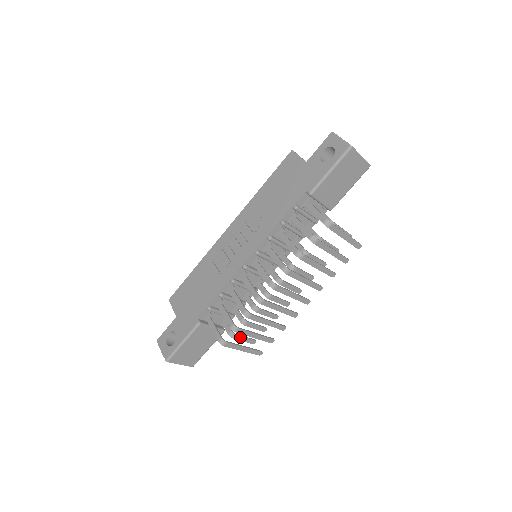
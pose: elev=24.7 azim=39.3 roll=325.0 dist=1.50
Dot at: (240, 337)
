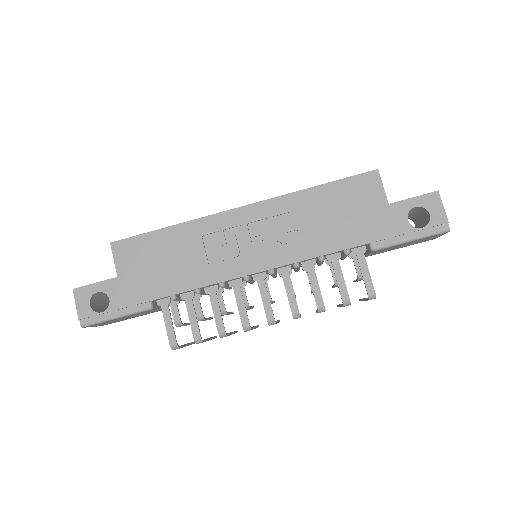
Dot at: (184, 325)
